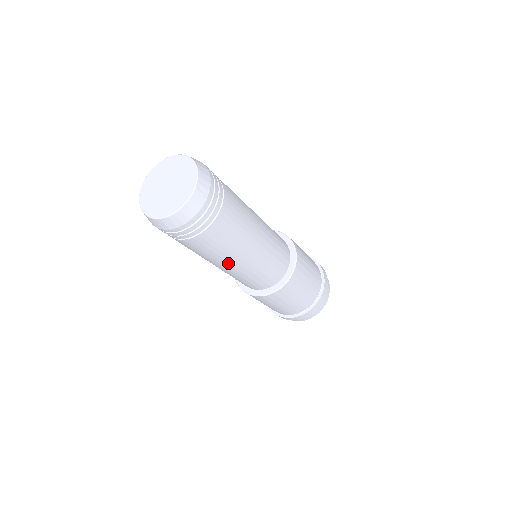
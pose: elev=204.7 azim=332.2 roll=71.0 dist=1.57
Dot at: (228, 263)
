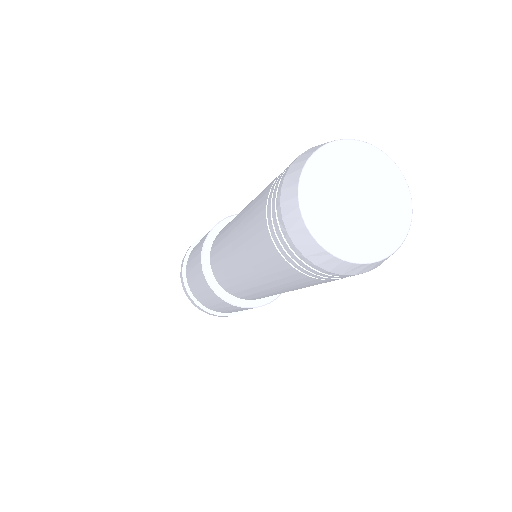
Dot at: (261, 283)
